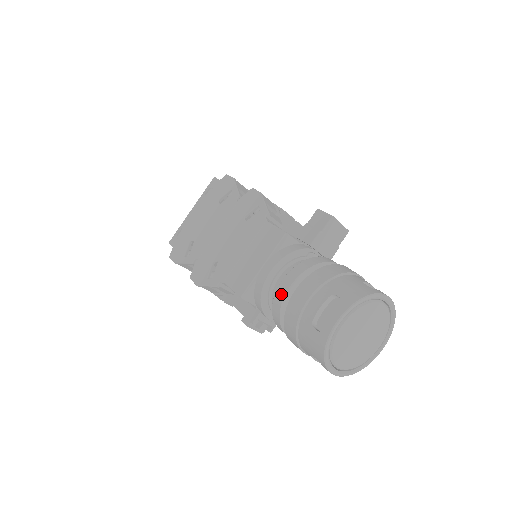
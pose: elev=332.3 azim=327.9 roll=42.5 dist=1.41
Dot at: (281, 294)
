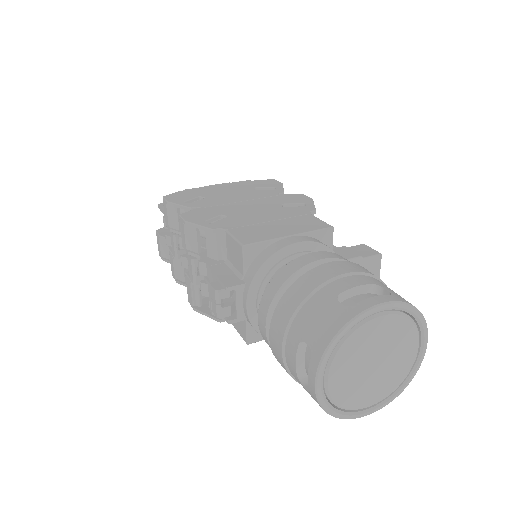
Dot at: (303, 262)
